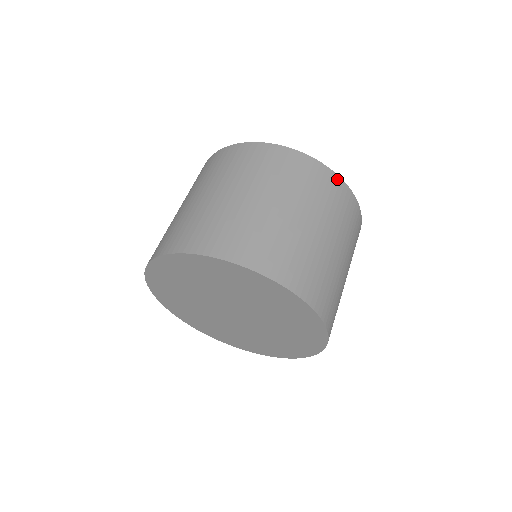
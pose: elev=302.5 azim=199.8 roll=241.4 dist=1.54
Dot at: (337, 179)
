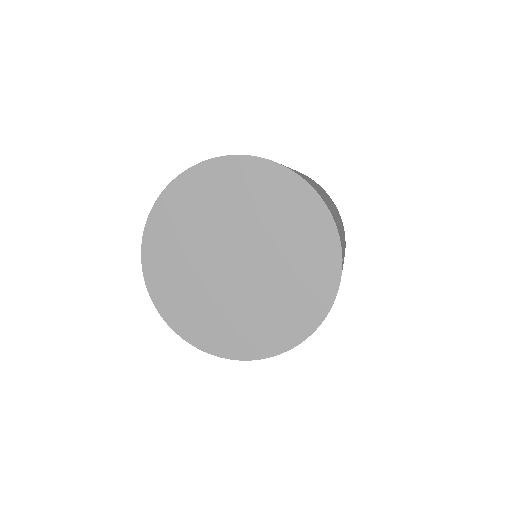
Dot at: occluded
